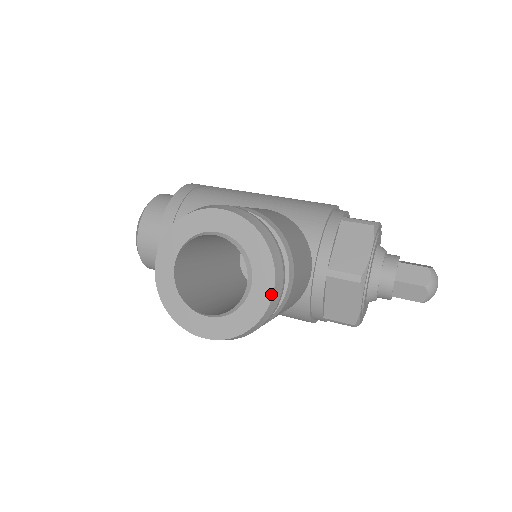
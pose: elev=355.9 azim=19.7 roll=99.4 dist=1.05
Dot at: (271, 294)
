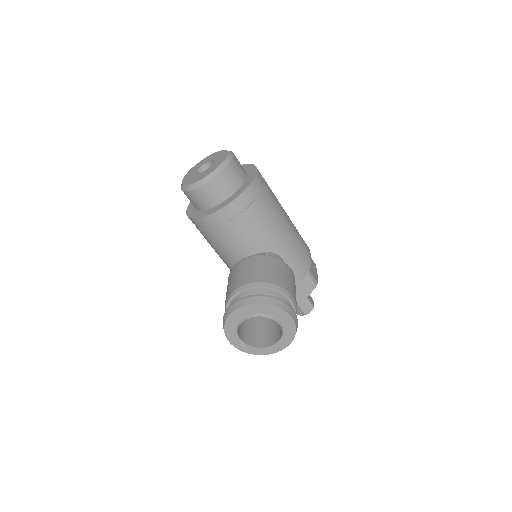
Dot at: occluded
